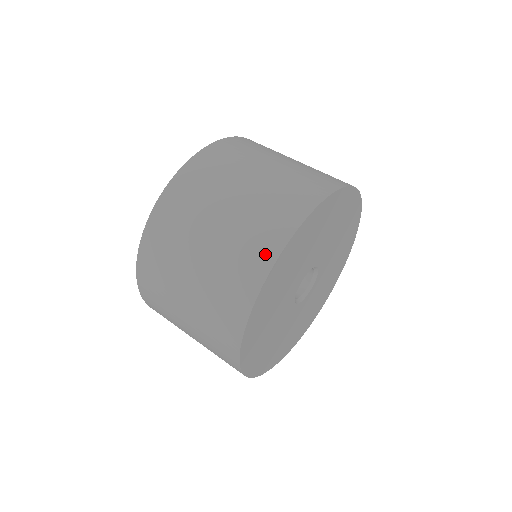
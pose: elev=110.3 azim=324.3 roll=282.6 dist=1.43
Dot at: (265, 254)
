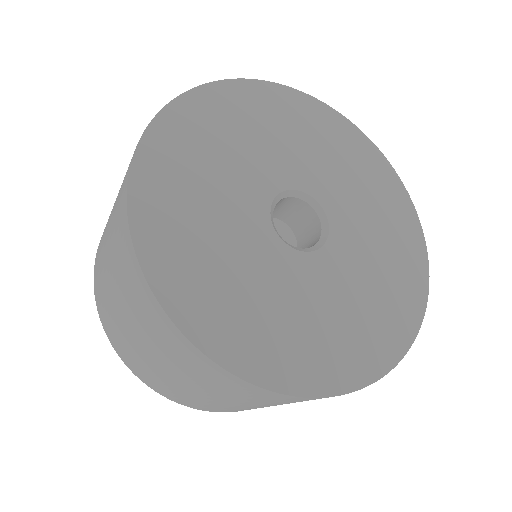
Dot at: occluded
